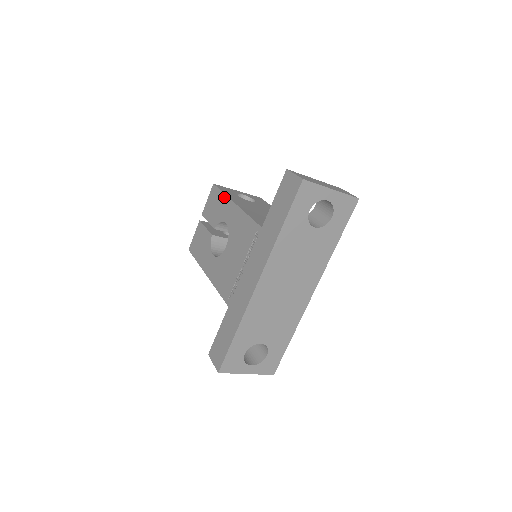
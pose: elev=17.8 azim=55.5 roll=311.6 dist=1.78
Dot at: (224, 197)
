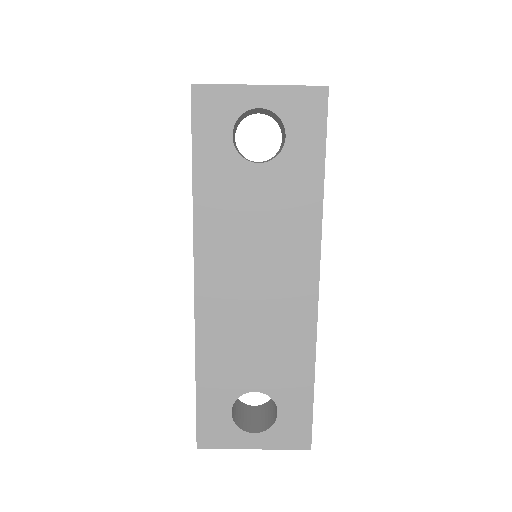
Dot at: occluded
